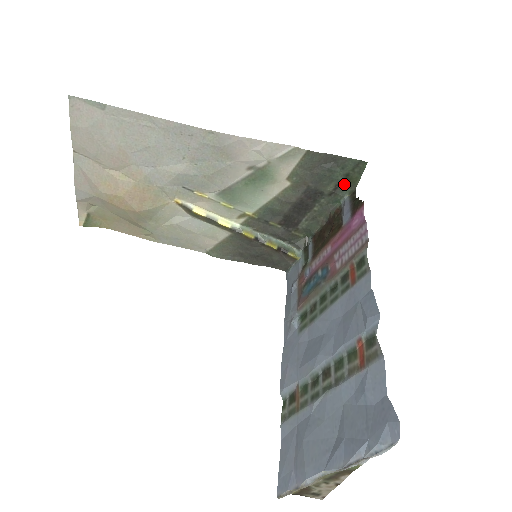
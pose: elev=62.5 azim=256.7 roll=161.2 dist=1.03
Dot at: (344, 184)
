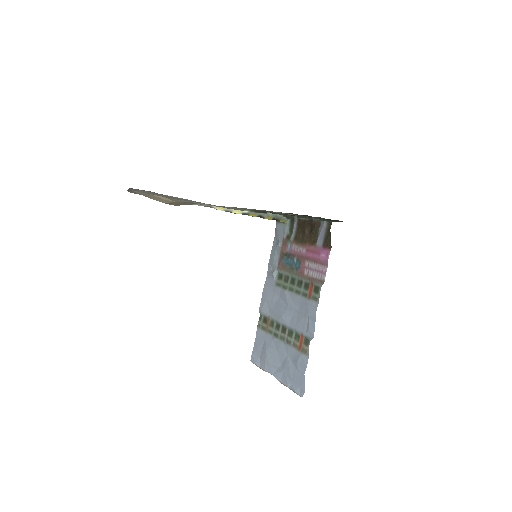
Dot at: (325, 219)
